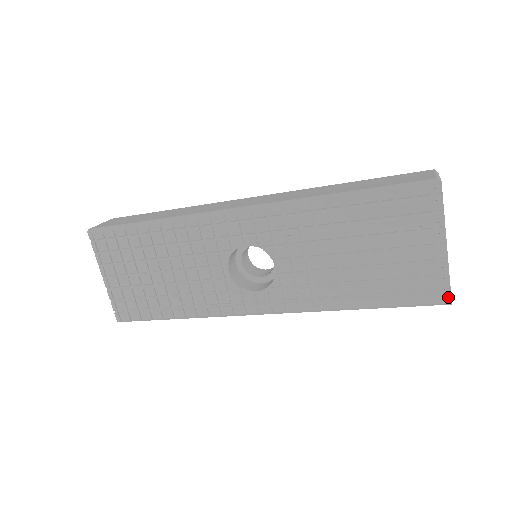
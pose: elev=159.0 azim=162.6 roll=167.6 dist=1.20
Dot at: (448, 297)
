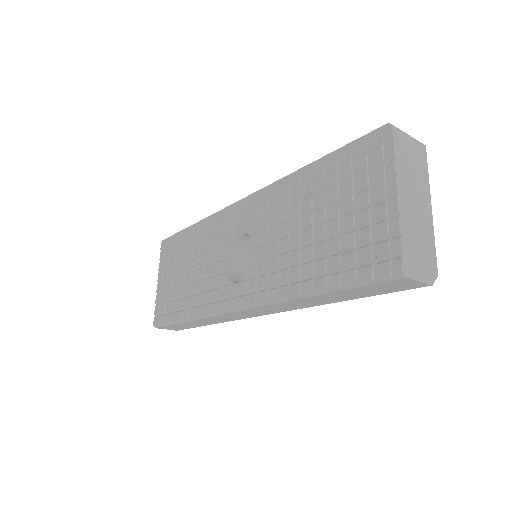
Dot at: (398, 264)
